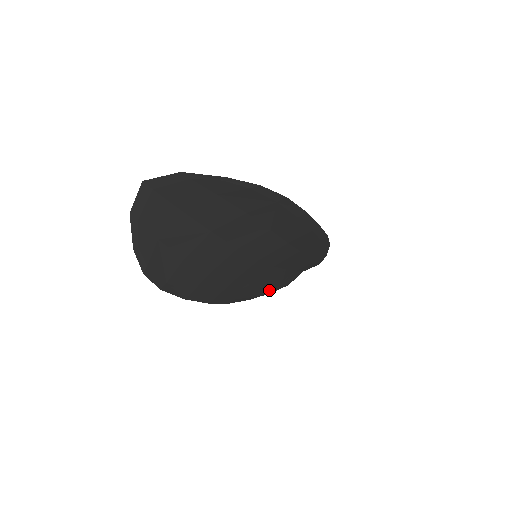
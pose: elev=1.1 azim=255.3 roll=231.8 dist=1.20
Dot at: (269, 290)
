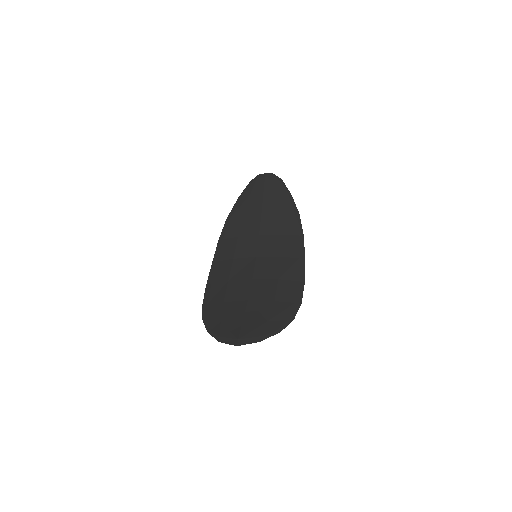
Dot at: (240, 204)
